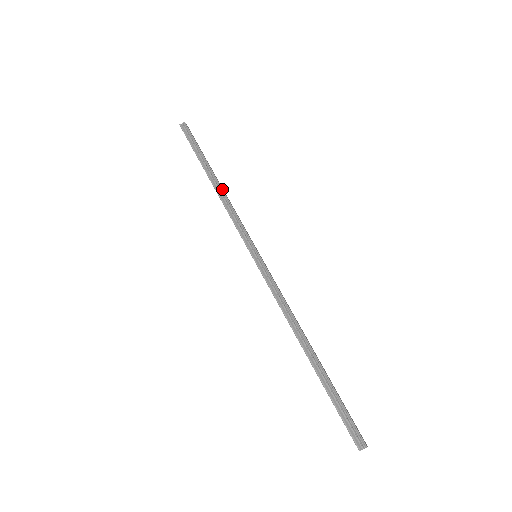
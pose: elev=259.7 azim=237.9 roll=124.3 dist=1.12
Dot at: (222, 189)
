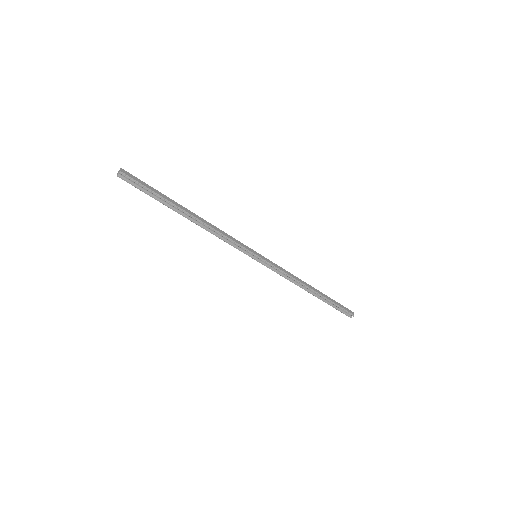
Dot at: (203, 223)
